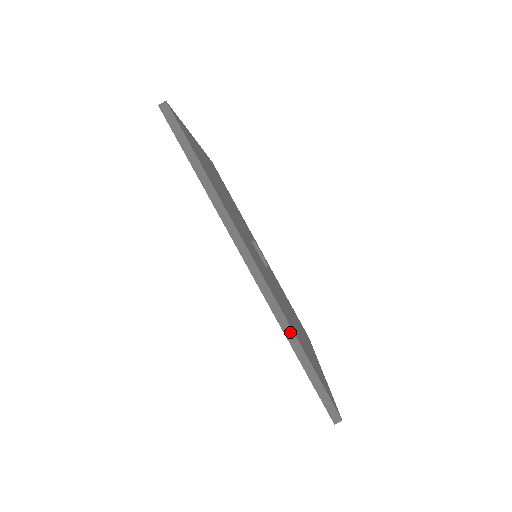
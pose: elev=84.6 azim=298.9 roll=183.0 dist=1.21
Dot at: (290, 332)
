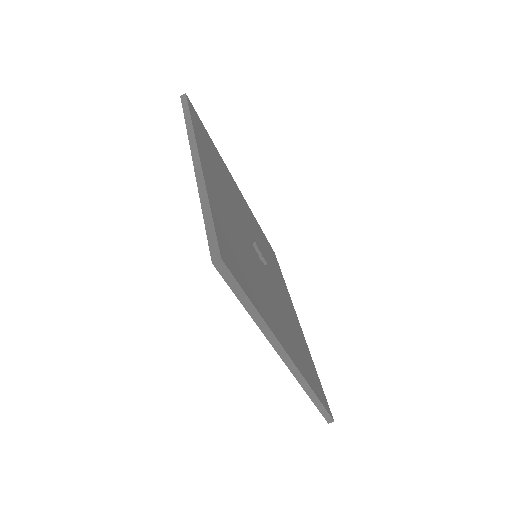
Dot at: (310, 391)
